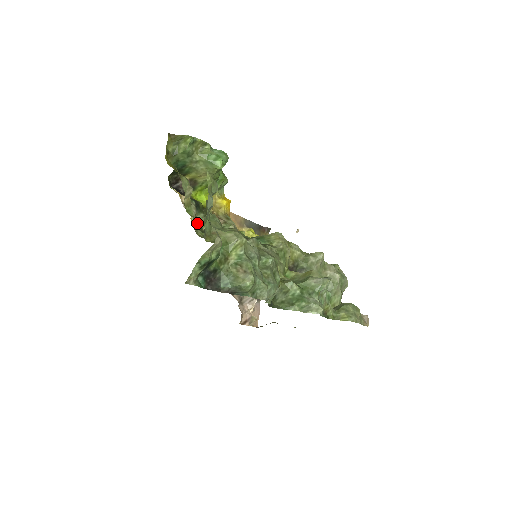
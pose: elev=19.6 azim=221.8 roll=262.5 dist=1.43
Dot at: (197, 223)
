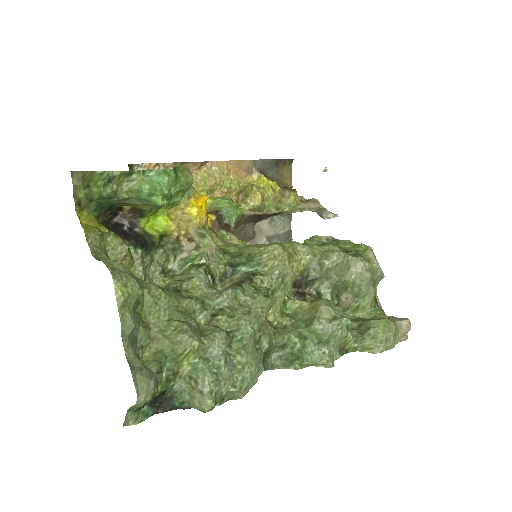
Dot at: (154, 269)
